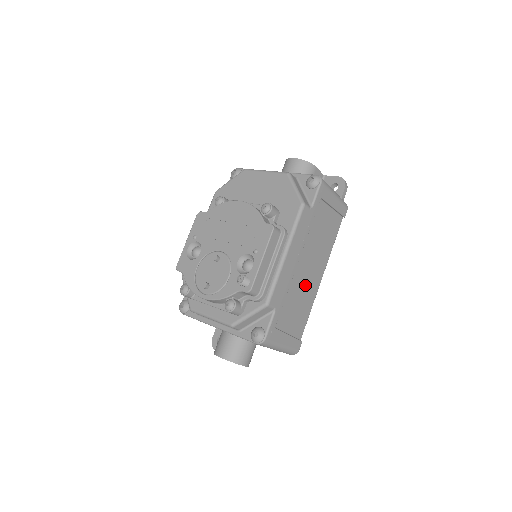
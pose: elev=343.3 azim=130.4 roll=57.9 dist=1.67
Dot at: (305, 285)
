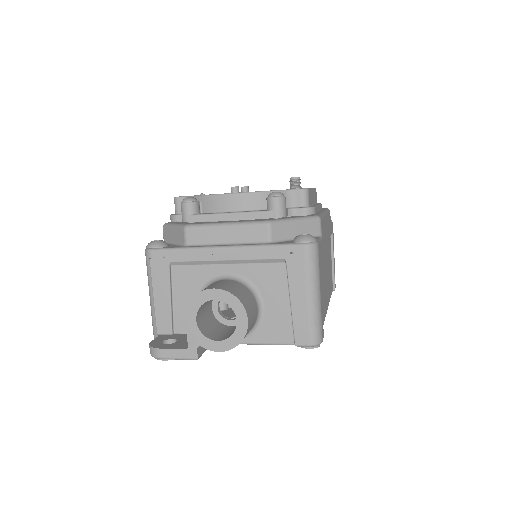
Dot at: (324, 281)
